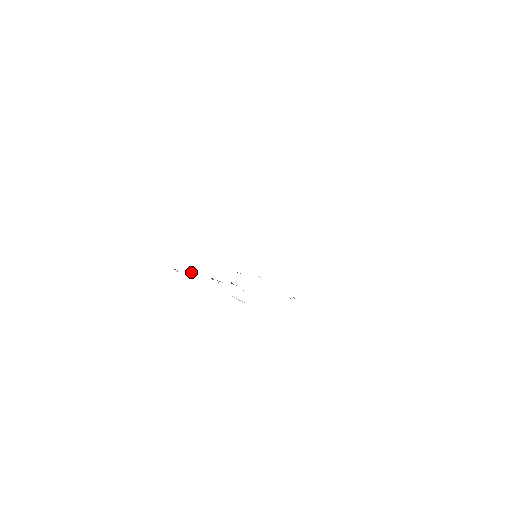
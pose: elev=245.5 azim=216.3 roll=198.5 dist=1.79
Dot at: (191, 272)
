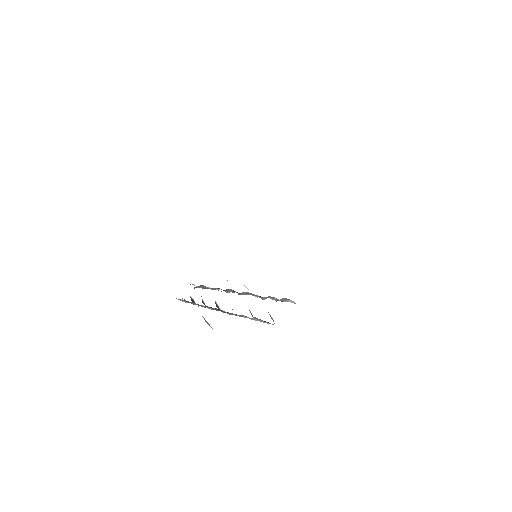
Dot at: (192, 299)
